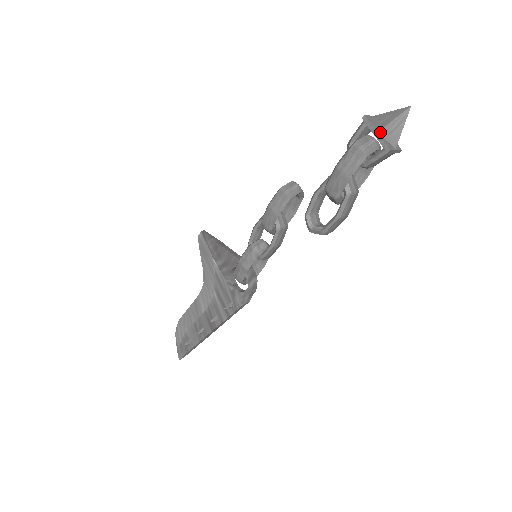
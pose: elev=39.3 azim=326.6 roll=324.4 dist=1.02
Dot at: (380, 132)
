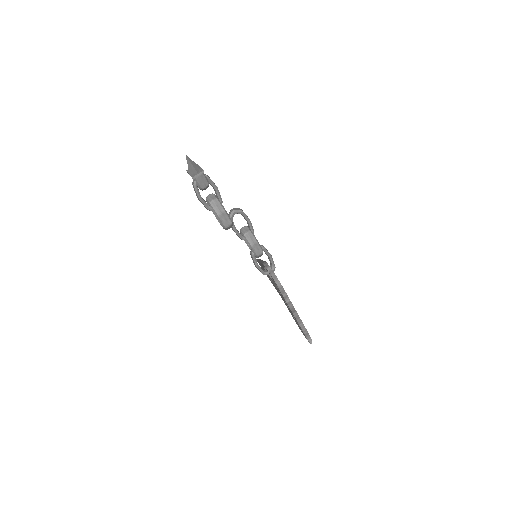
Dot at: (190, 173)
